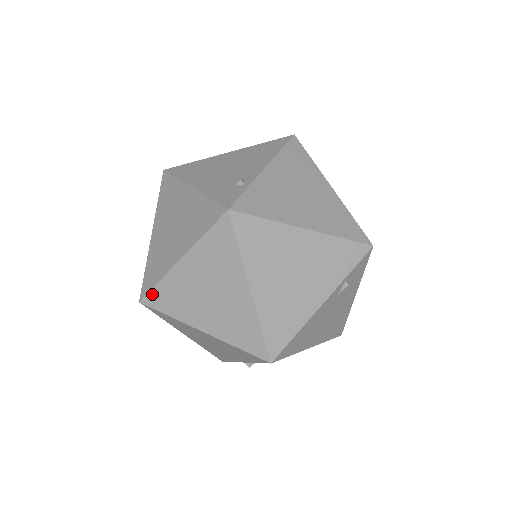
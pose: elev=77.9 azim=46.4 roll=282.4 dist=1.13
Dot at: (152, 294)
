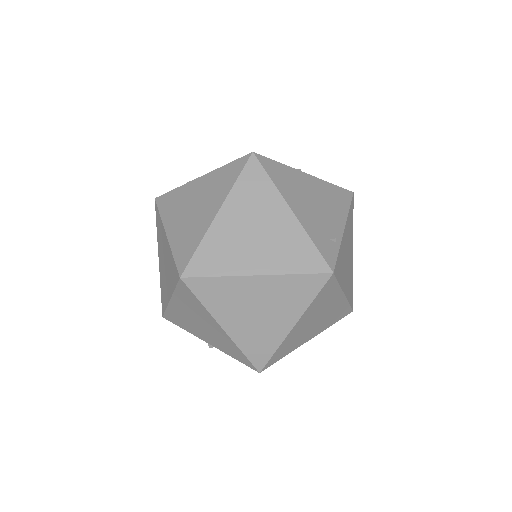
Dot at: (202, 280)
